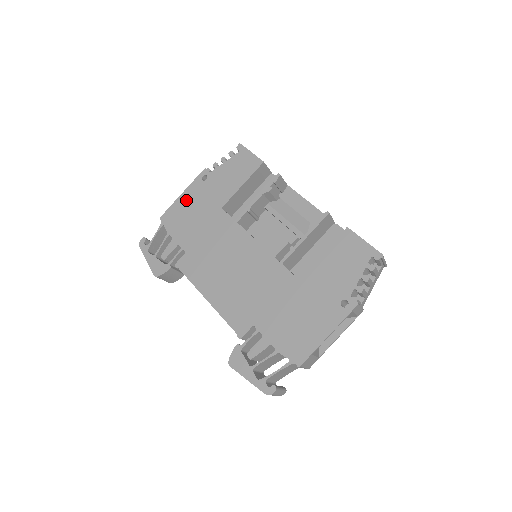
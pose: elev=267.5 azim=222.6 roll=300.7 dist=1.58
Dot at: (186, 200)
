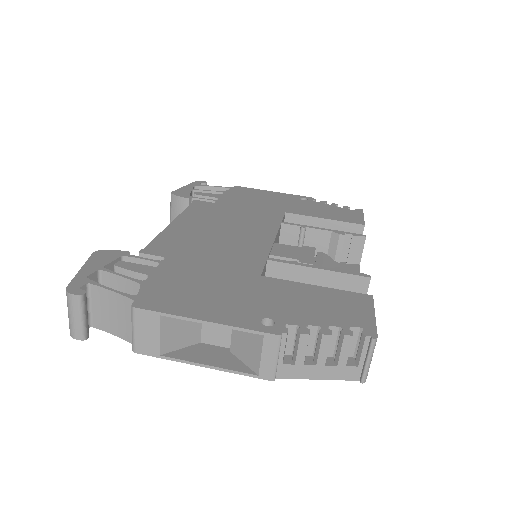
Dot at: (270, 194)
